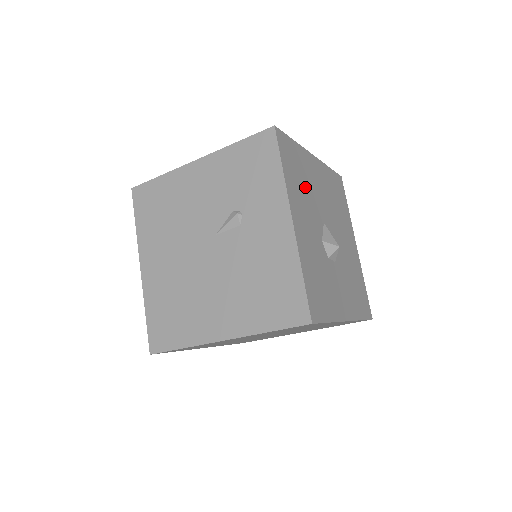
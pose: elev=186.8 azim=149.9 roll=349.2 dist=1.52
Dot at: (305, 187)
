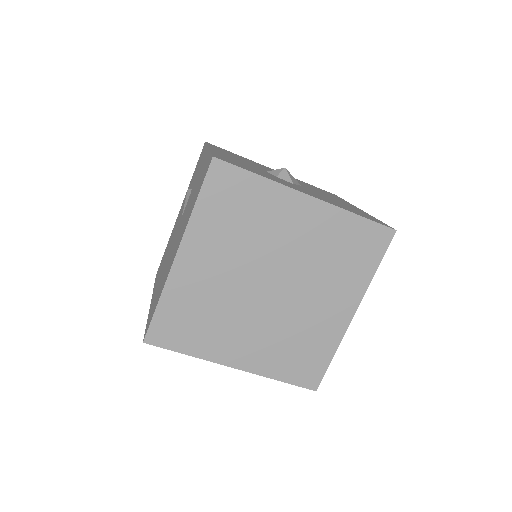
Dot at: occluded
